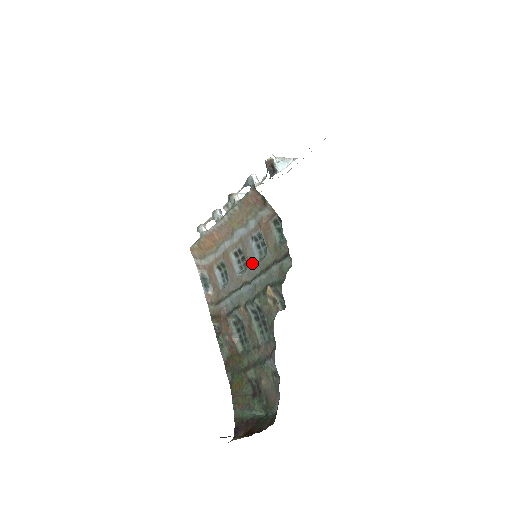
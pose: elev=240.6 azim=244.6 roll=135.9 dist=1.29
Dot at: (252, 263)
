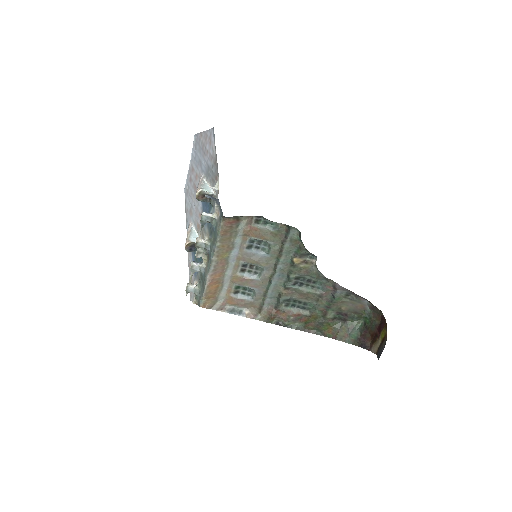
Dot at: (264, 261)
